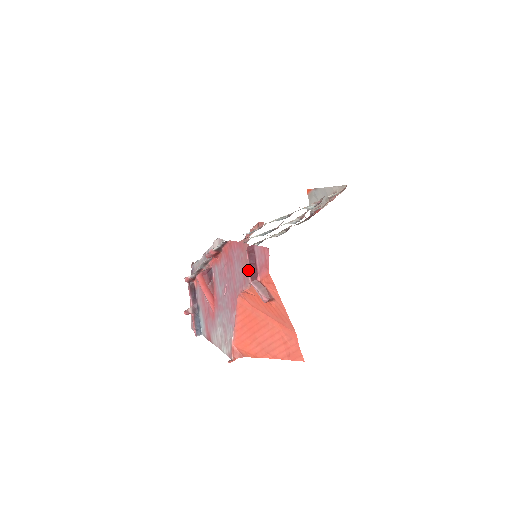
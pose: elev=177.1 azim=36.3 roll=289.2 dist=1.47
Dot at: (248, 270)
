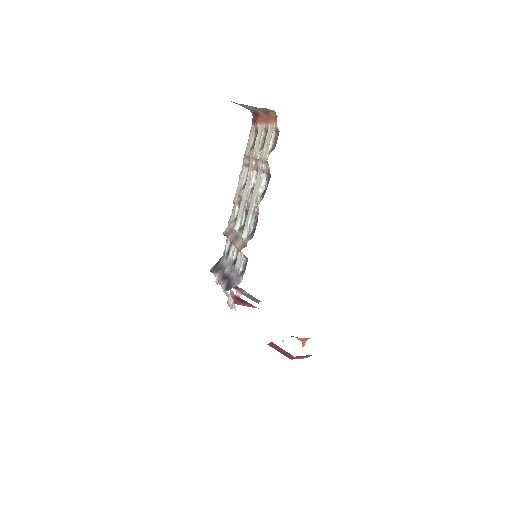
Dot at: (281, 353)
